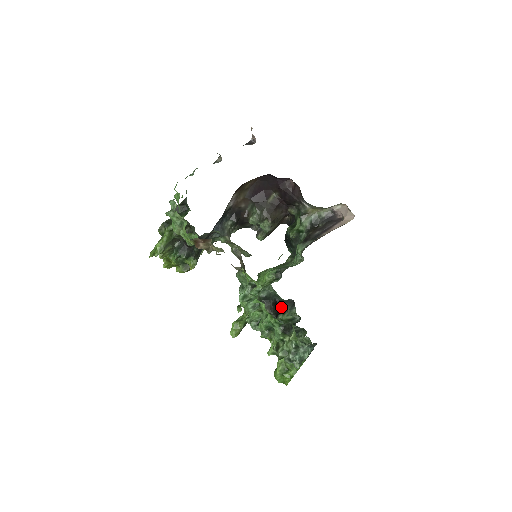
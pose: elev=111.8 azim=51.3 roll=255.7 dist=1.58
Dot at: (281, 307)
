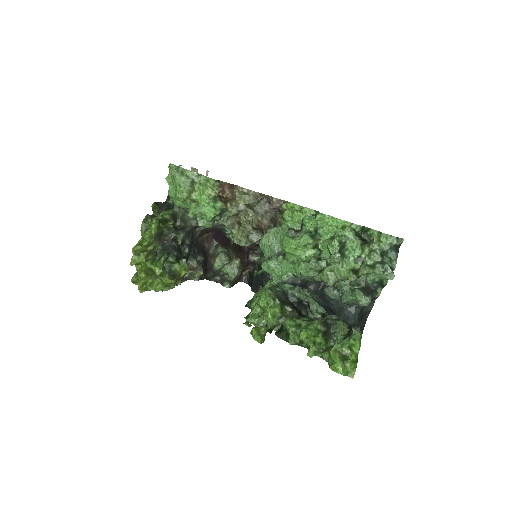
Dot at: (299, 308)
